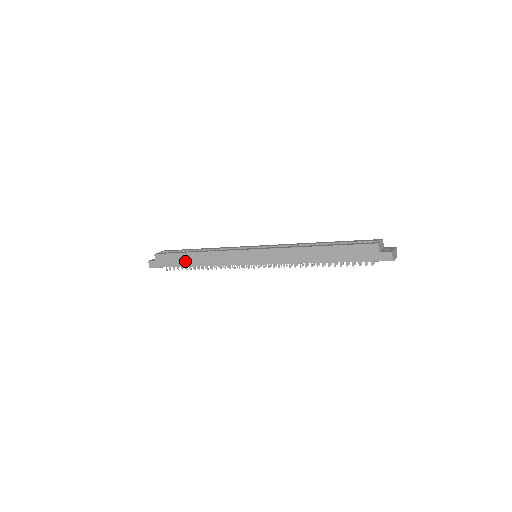
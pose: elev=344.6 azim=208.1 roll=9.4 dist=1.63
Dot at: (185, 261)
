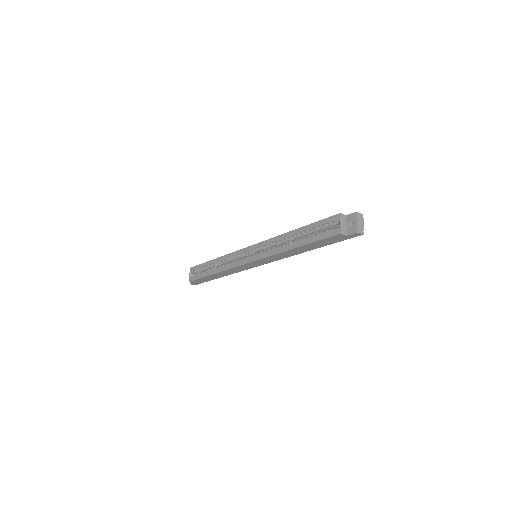
Dot at: (213, 278)
